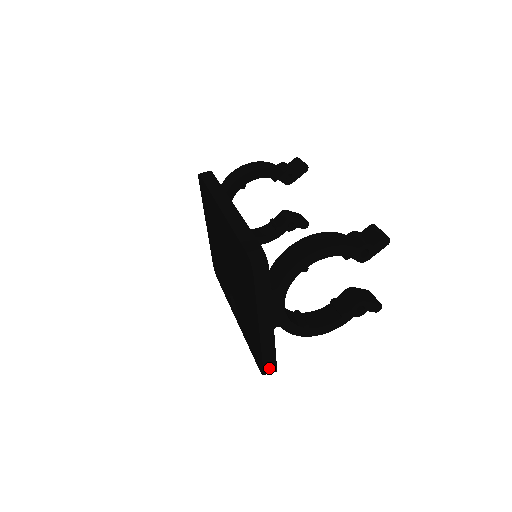
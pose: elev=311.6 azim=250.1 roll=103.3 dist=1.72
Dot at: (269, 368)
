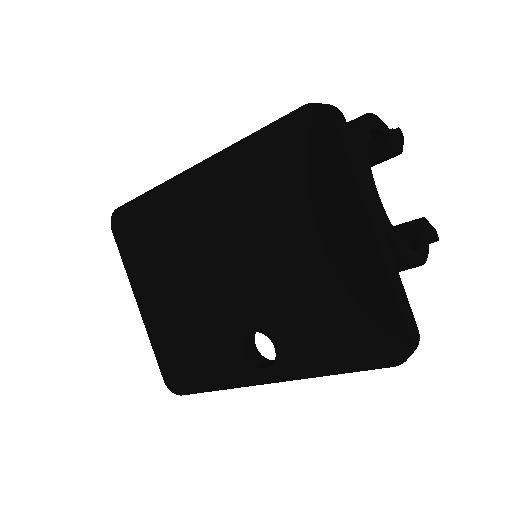
Dot at: (412, 329)
